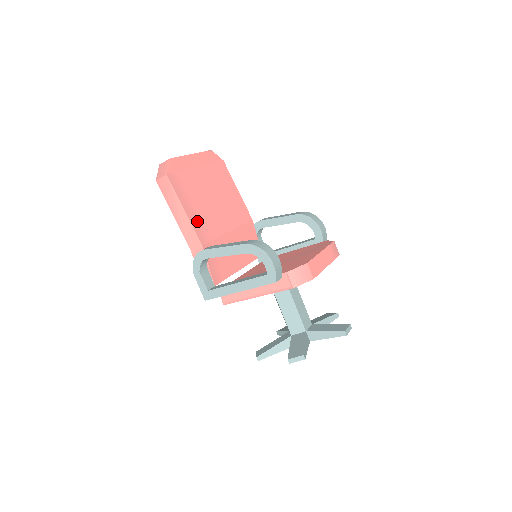
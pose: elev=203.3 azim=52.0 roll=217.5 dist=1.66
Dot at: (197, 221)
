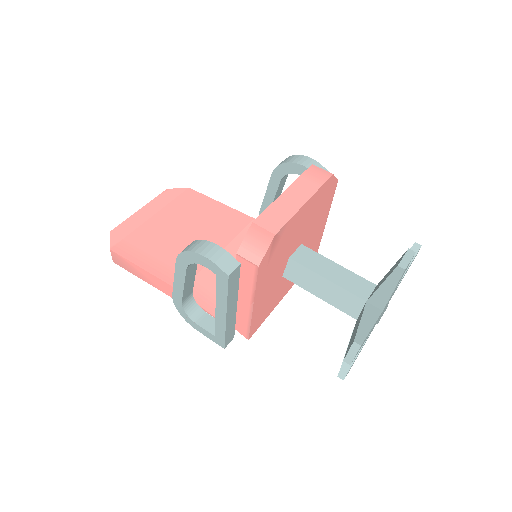
Dot at: (165, 270)
